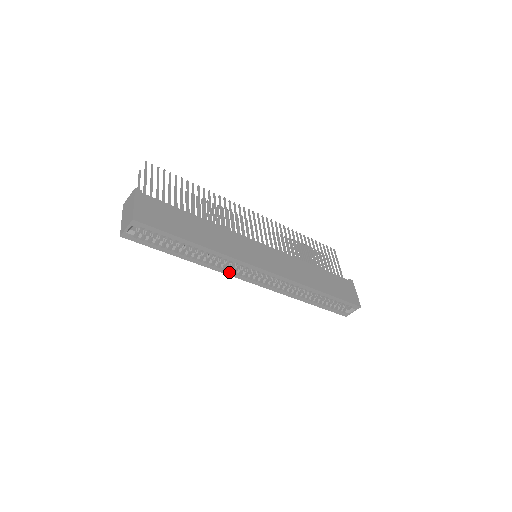
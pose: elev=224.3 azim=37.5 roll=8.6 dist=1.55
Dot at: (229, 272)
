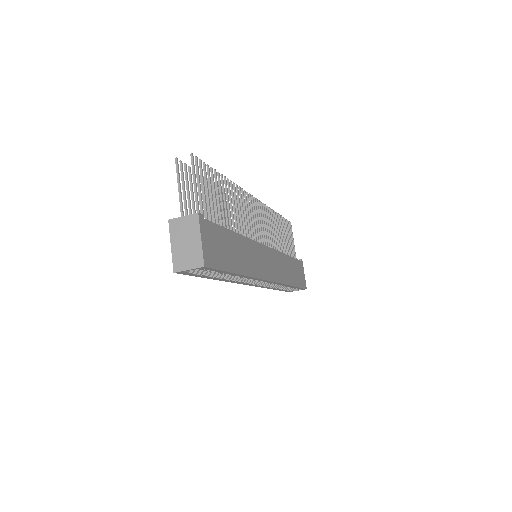
Dot at: (240, 282)
